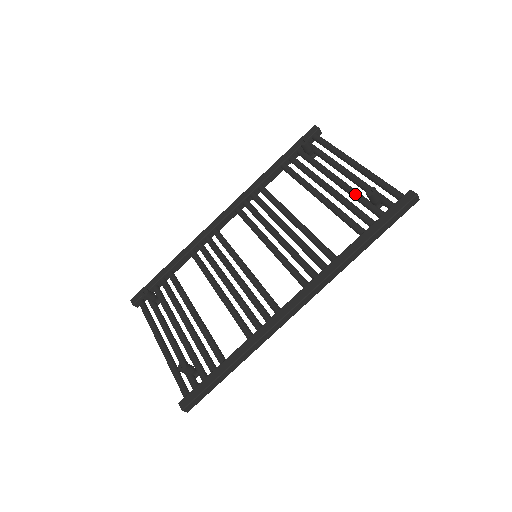
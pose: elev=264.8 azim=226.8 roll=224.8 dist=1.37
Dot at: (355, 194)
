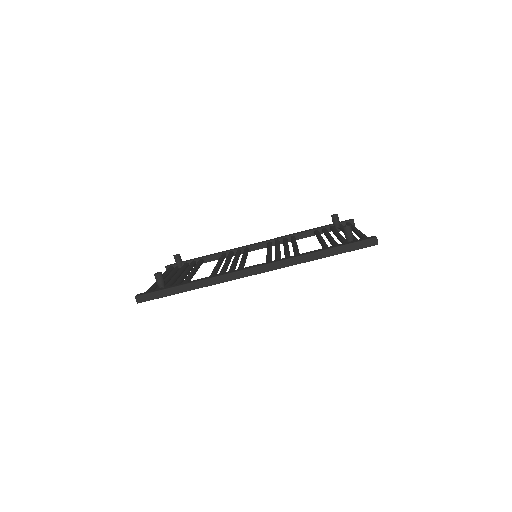
Dot at: (341, 237)
